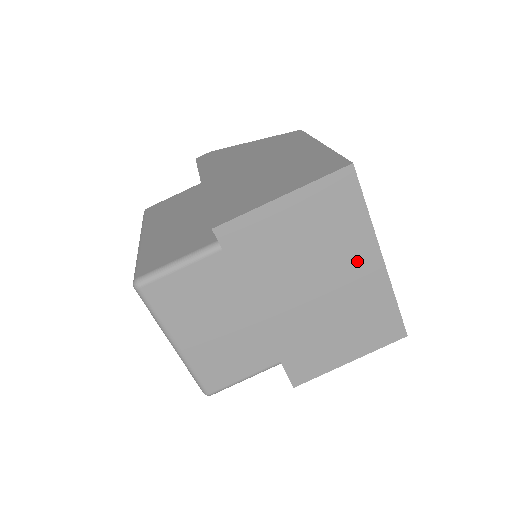
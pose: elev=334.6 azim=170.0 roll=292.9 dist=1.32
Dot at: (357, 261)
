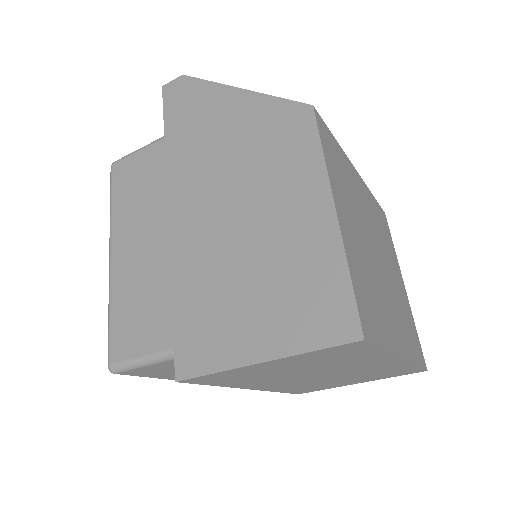
Dot at: (368, 364)
